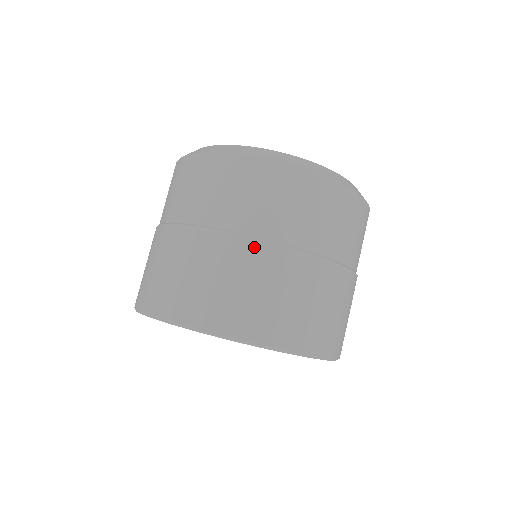
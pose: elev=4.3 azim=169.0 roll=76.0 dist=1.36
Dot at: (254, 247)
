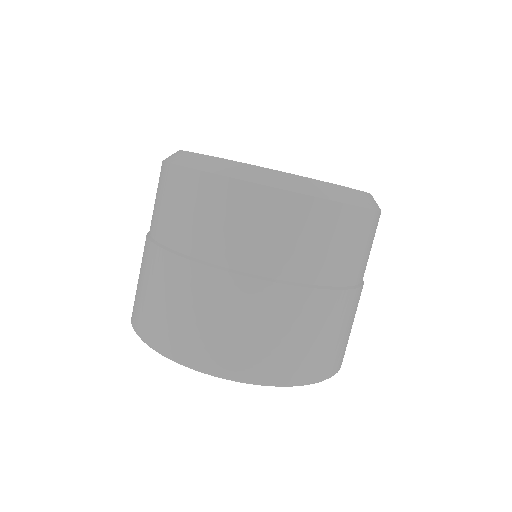
Dot at: (152, 252)
